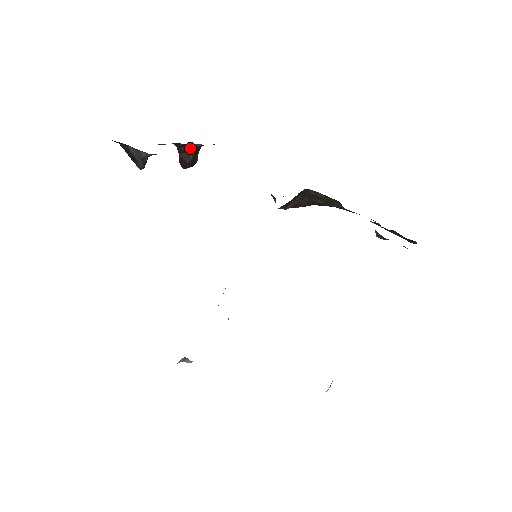
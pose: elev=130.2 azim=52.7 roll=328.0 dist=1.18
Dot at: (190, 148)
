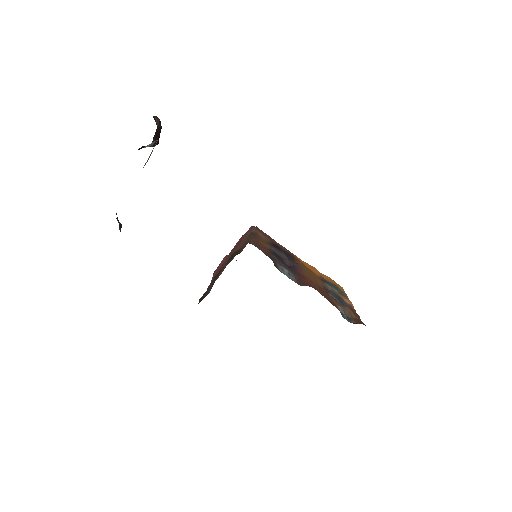
Dot at: (146, 146)
